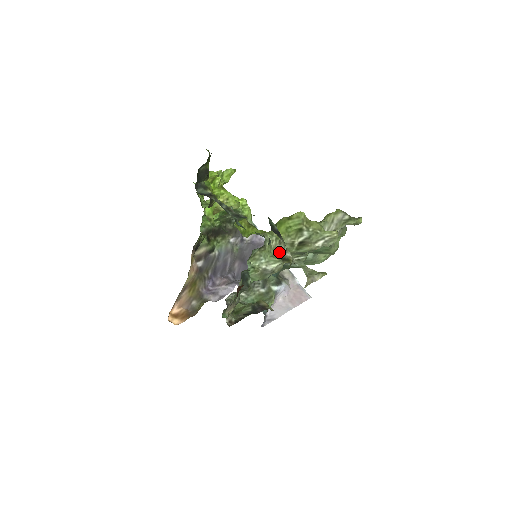
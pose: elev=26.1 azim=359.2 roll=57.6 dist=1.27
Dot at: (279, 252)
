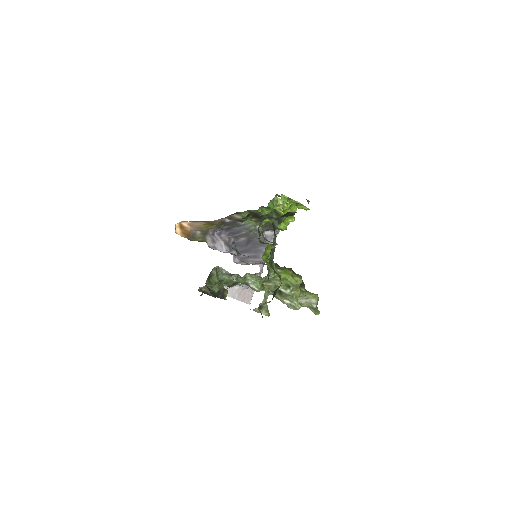
Dot at: (263, 304)
